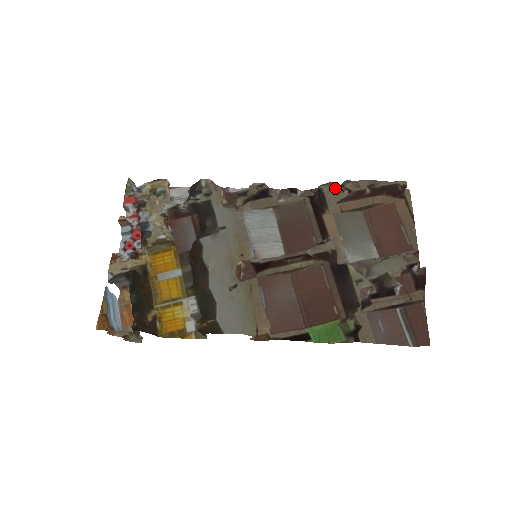
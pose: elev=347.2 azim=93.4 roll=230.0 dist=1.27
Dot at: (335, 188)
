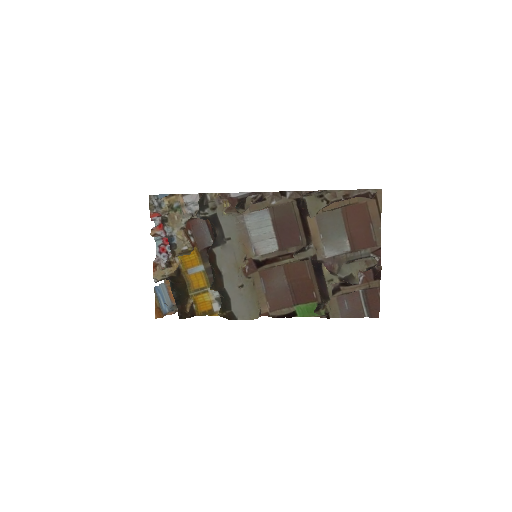
Dot at: (316, 198)
